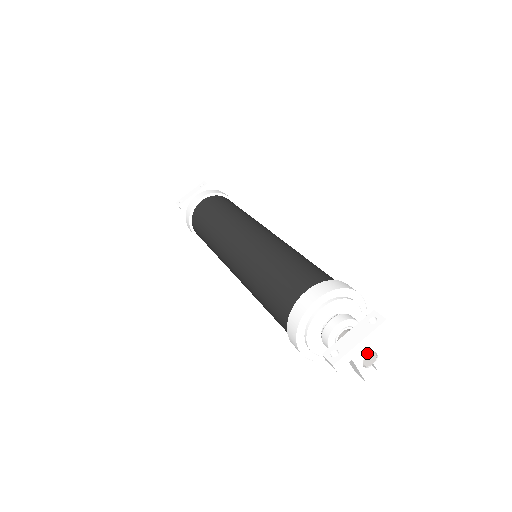
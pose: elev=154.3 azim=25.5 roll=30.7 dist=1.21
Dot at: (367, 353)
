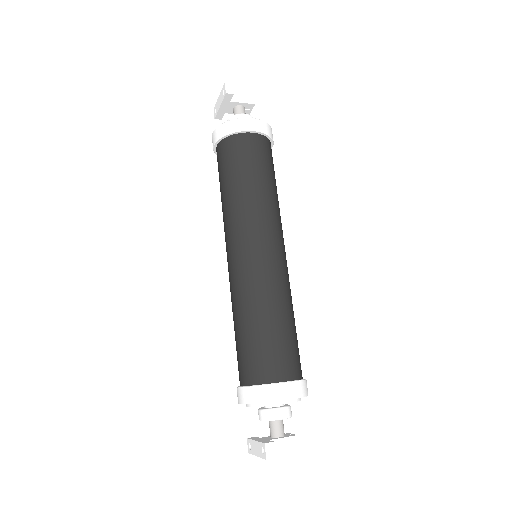
Dot at: occluded
